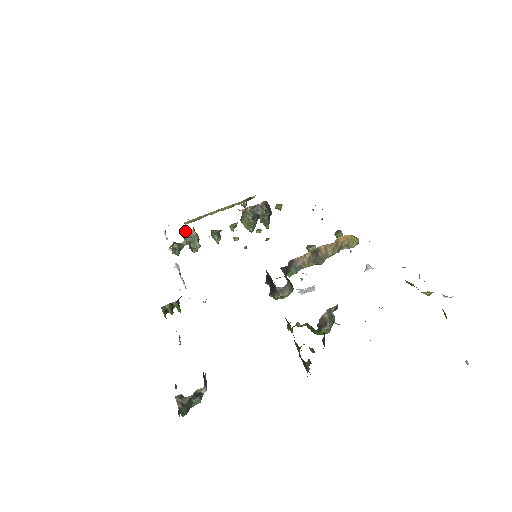
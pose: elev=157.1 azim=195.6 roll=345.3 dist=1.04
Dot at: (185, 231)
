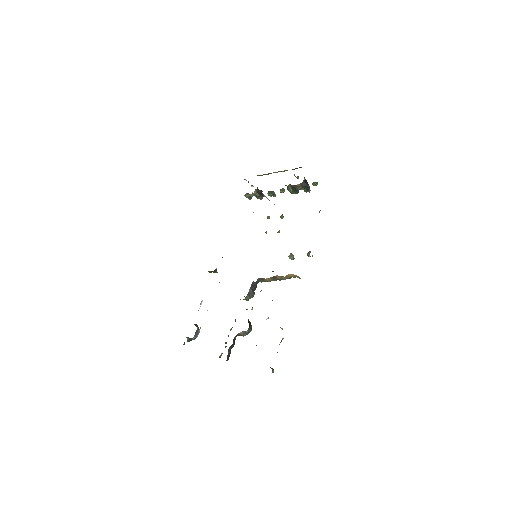
Dot at: occluded
